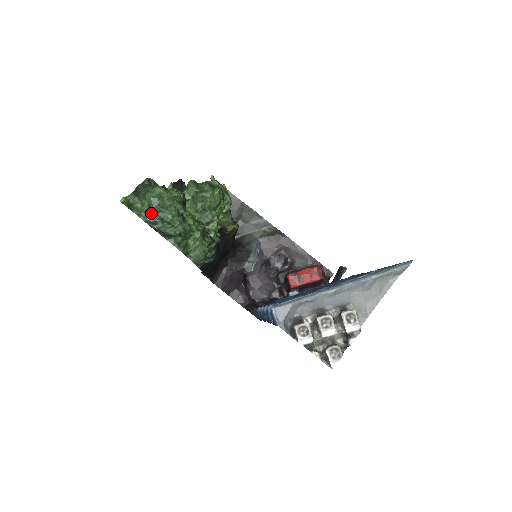
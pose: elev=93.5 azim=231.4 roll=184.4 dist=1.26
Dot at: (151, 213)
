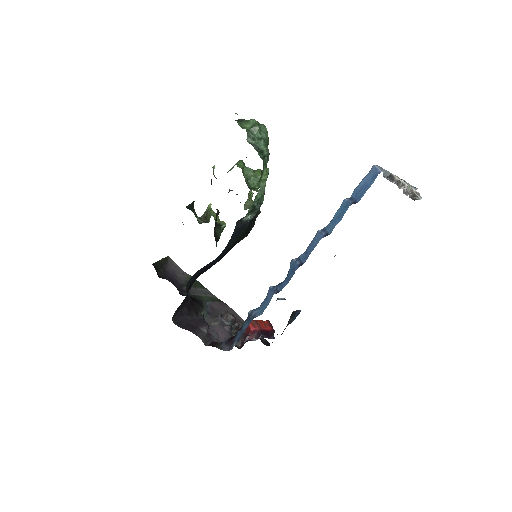
Dot at: (252, 132)
